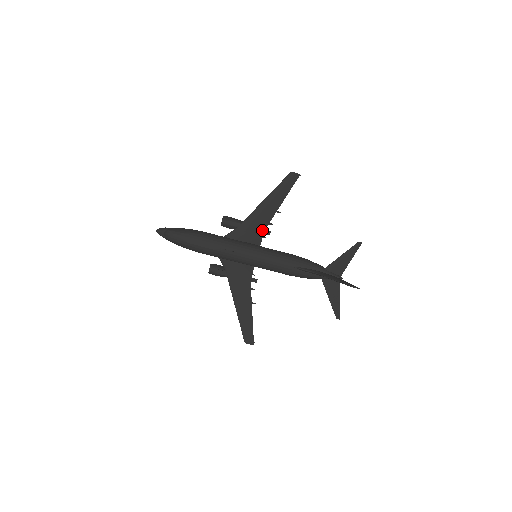
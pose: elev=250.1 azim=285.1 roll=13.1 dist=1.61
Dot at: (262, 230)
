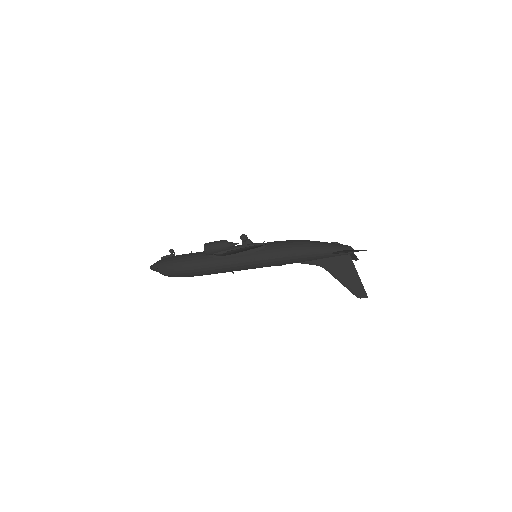
Dot at: occluded
